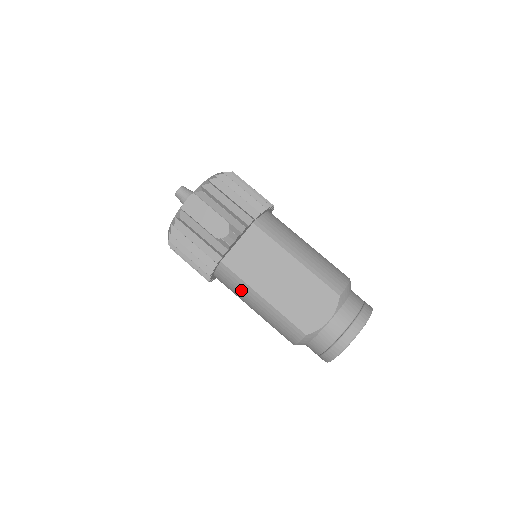
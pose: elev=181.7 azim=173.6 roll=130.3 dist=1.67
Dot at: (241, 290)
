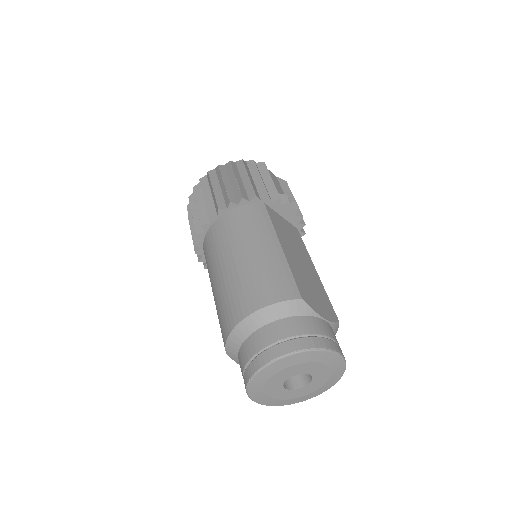
Dot at: (259, 229)
